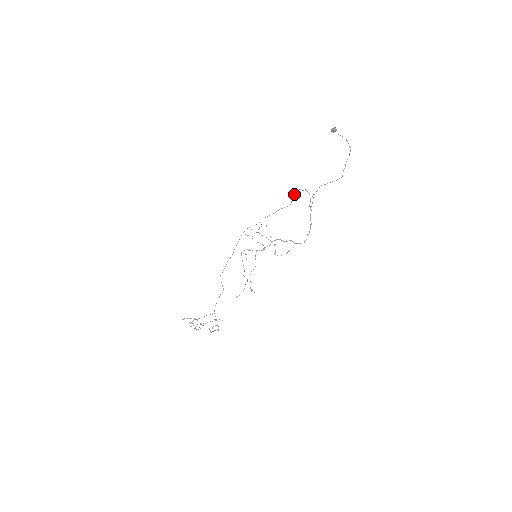
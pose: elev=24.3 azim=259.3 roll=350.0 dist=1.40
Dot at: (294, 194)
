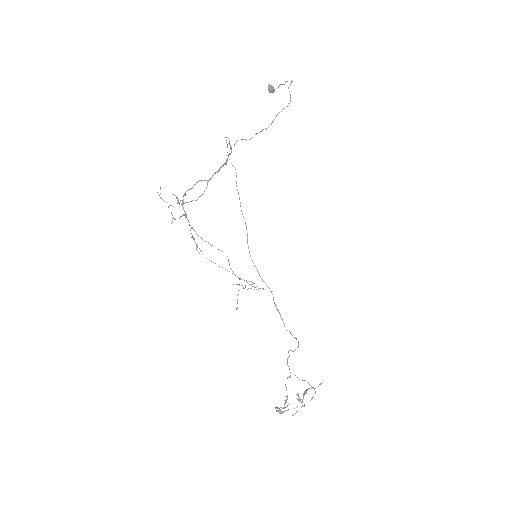
Dot at: occluded
